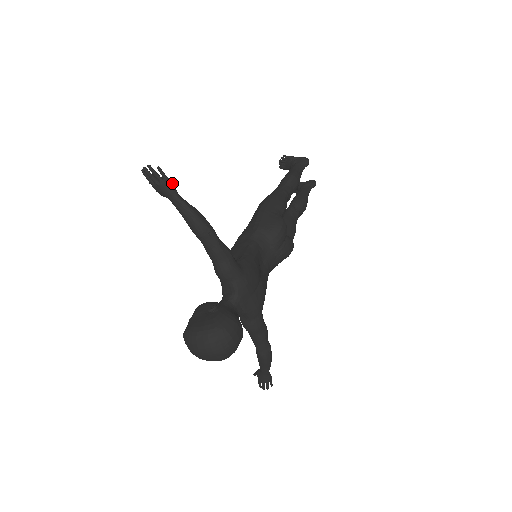
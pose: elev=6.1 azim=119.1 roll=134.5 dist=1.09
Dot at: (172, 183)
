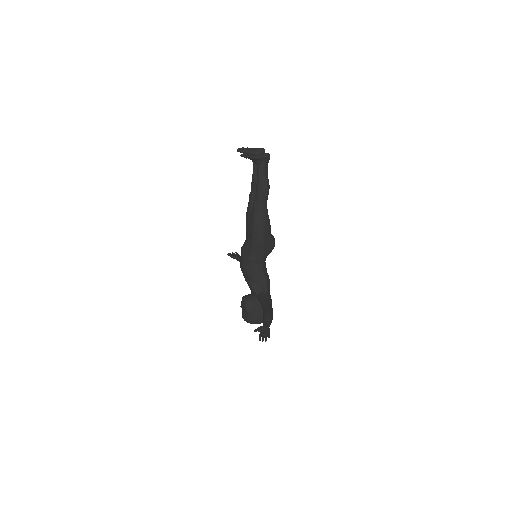
Dot at: occluded
